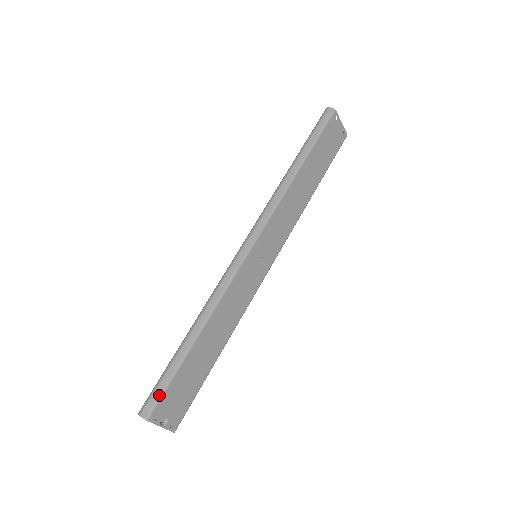
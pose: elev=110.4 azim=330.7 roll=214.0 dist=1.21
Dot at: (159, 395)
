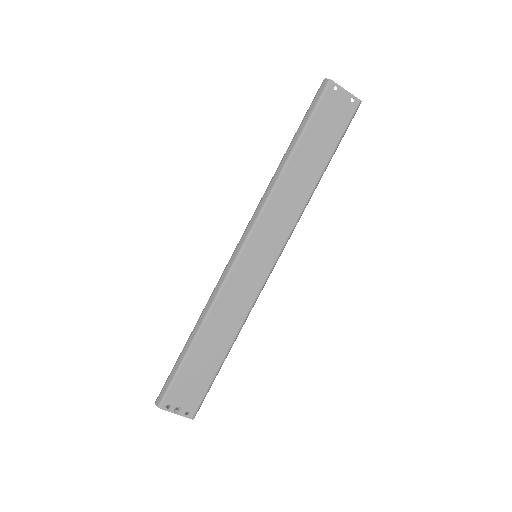
Dot at: (167, 387)
